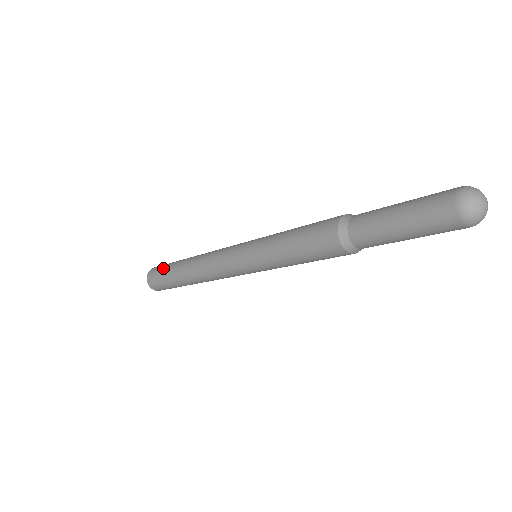
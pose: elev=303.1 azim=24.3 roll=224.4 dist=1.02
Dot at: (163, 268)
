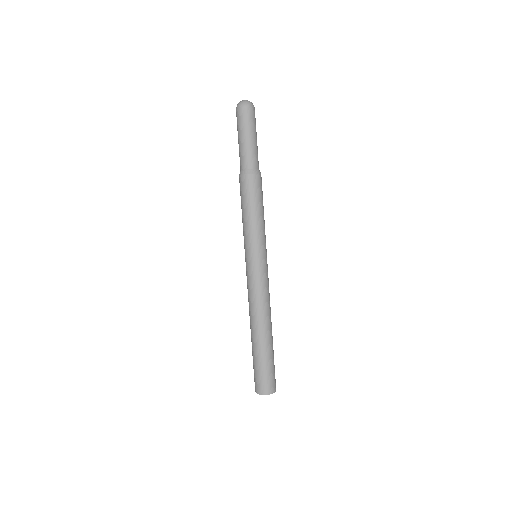
Dot at: occluded
